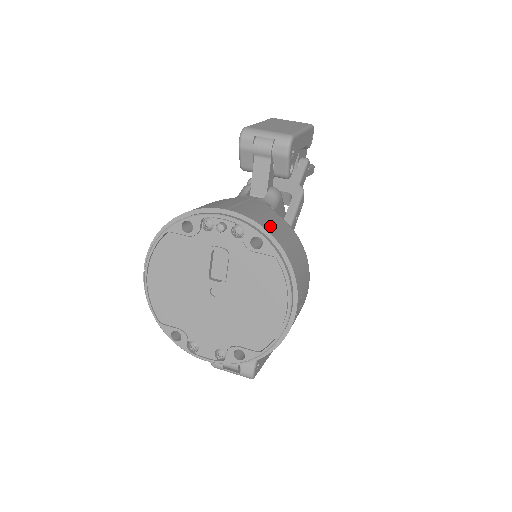
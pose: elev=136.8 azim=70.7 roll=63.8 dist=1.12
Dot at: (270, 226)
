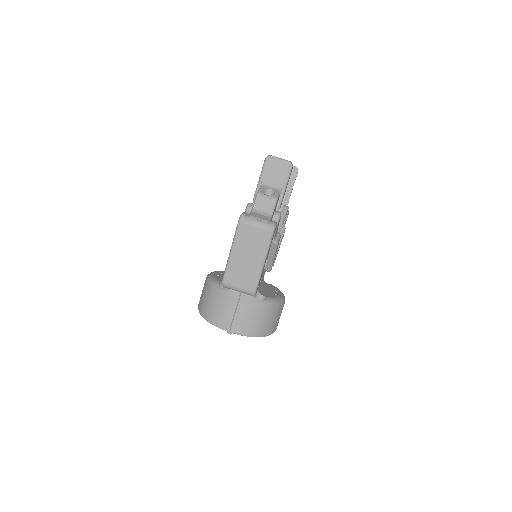
Dot at: (253, 327)
